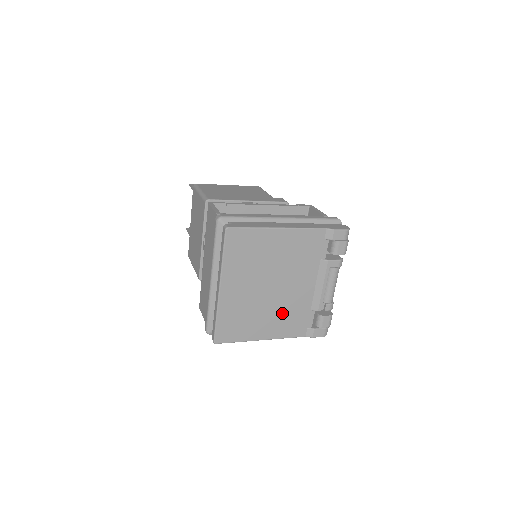
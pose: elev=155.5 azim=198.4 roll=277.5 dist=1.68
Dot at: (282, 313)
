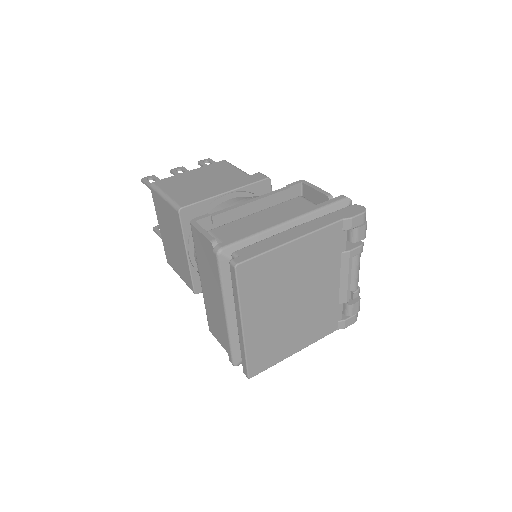
Dot at: (311, 320)
